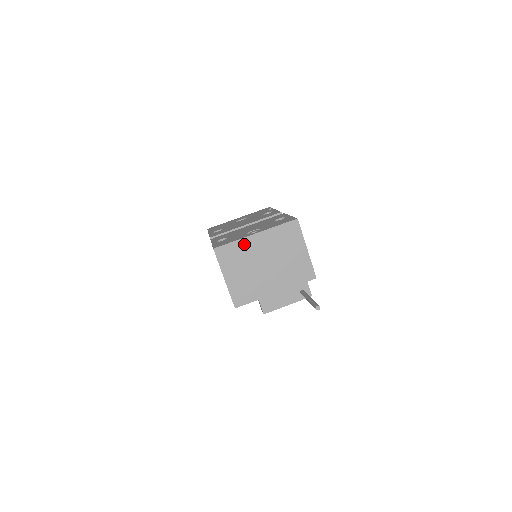
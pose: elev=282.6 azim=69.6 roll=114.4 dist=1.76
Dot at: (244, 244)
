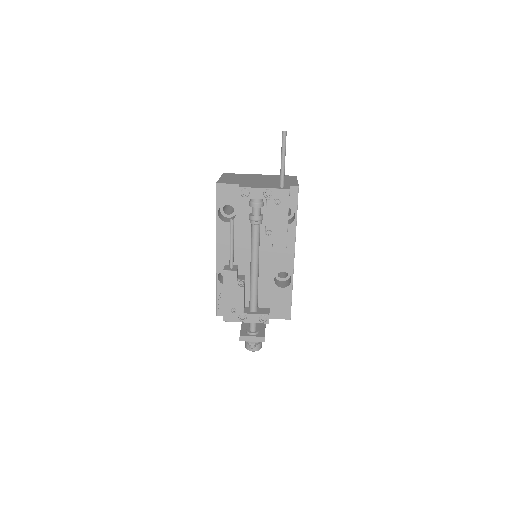
Dot at: (248, 175)
